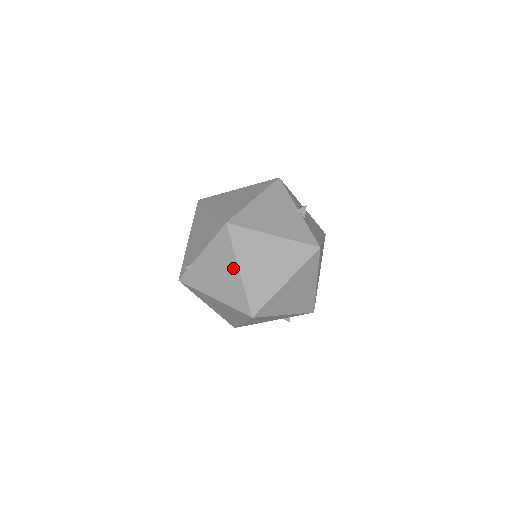
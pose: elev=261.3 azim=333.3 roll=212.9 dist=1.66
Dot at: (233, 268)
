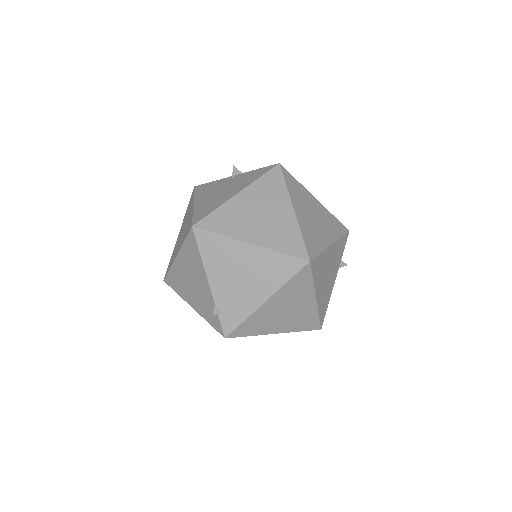
Dot at: (243, 250)
